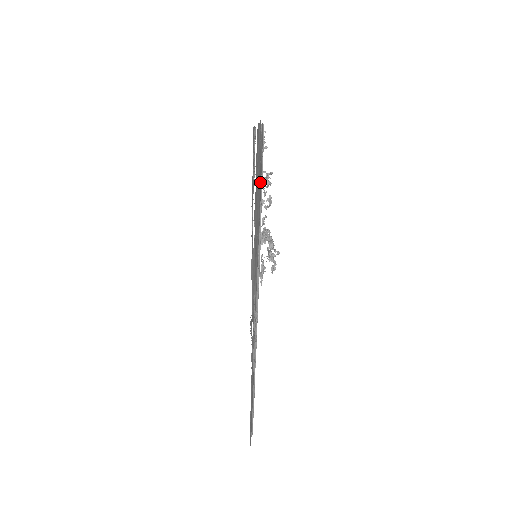
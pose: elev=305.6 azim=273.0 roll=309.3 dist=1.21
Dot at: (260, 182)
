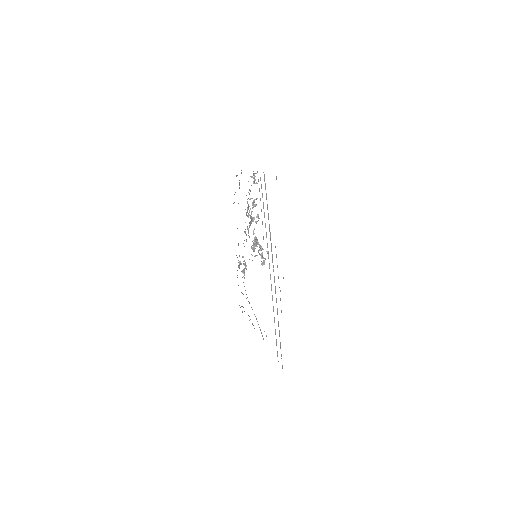
Dot at: occluded
